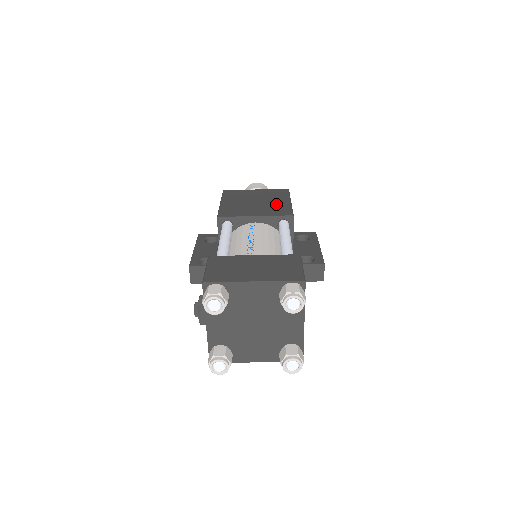
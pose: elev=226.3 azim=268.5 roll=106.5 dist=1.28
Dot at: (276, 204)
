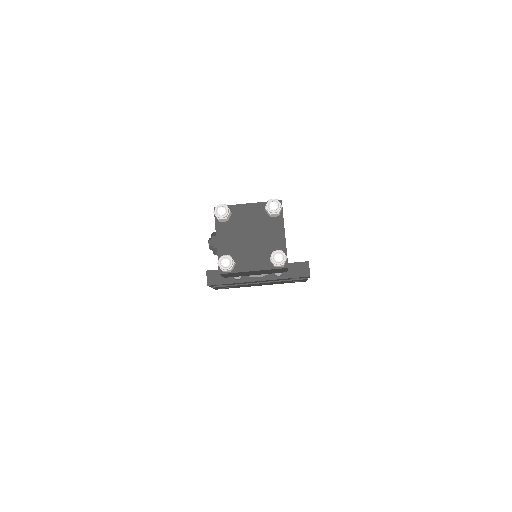
Dot at: occluded
